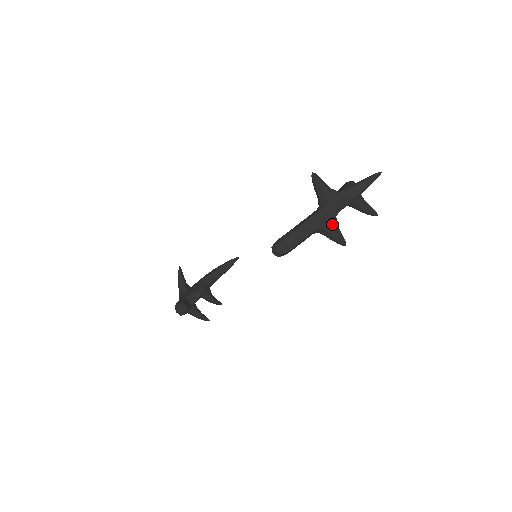
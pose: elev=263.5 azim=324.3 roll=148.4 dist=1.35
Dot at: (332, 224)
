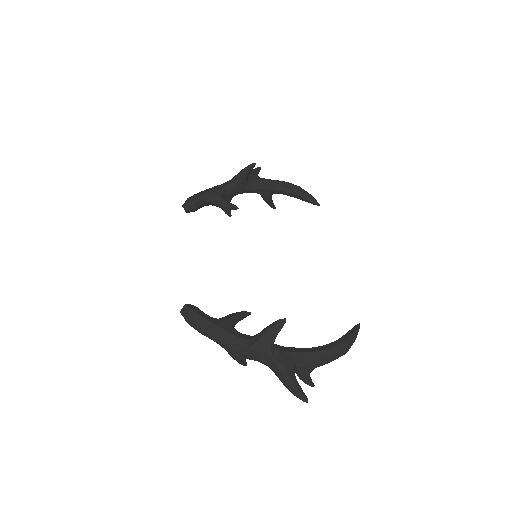
Dot at: (235, 356)
